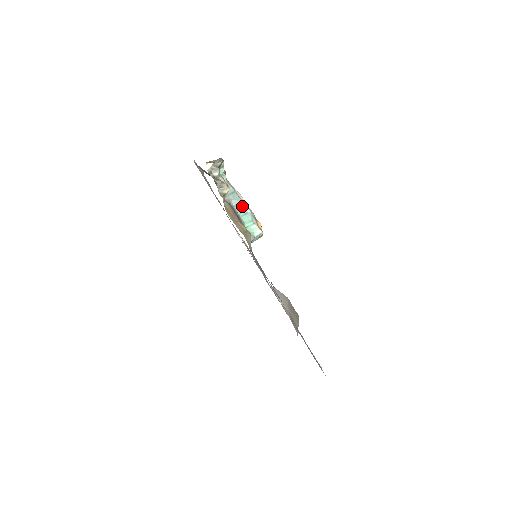
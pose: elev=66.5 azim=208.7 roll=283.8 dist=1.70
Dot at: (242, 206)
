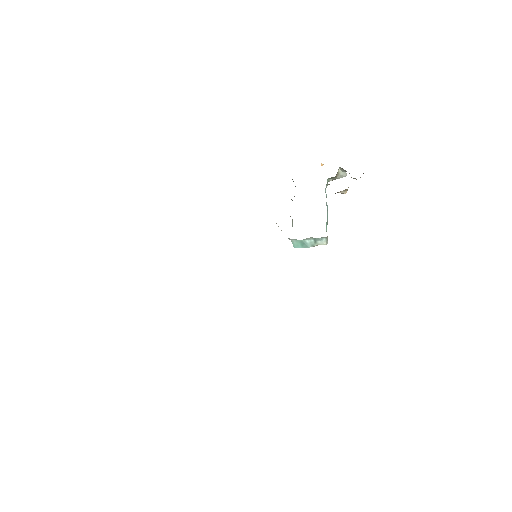
Dot at: occluded
